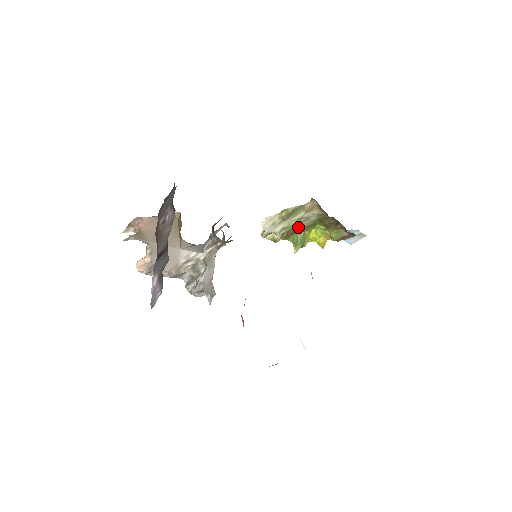
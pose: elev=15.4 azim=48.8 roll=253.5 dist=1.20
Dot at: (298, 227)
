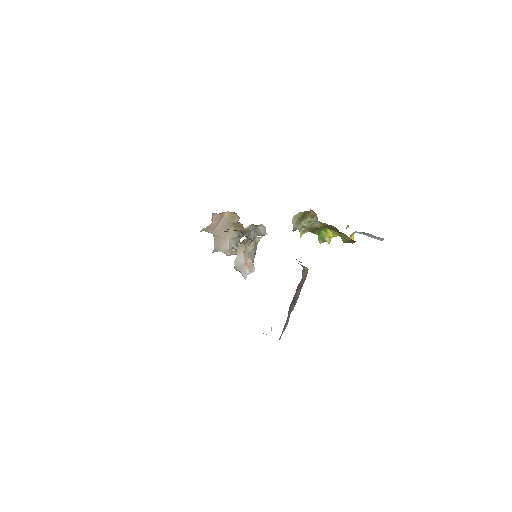
Dot at: (314, 227)
